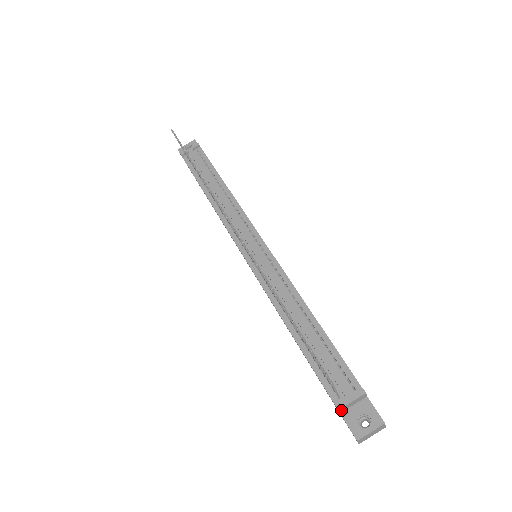
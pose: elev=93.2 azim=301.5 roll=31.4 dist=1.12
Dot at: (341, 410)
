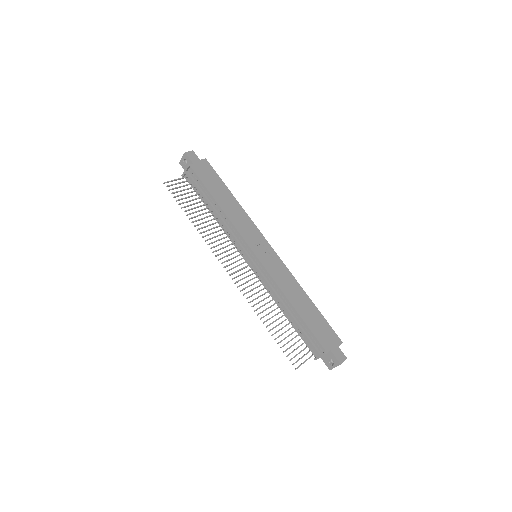
Dot at: occluded
